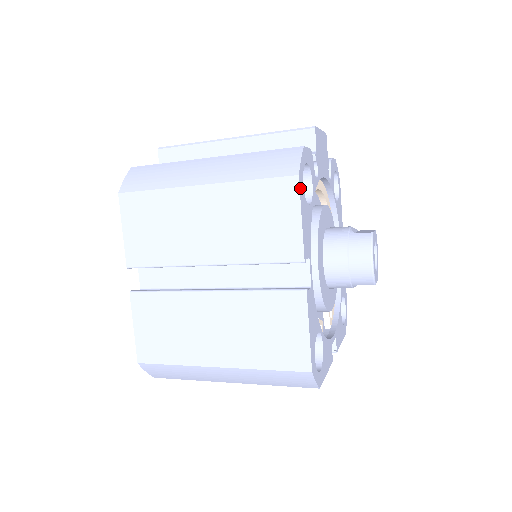
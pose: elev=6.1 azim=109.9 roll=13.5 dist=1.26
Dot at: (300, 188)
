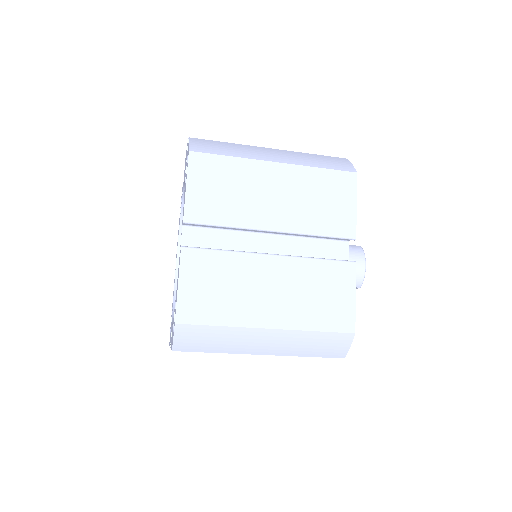
Dot at: (356, 183)
